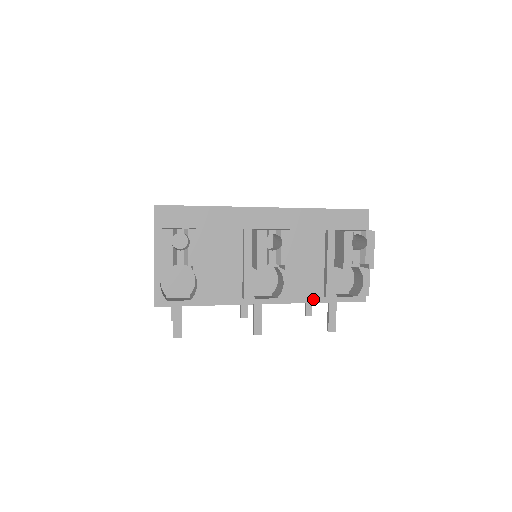
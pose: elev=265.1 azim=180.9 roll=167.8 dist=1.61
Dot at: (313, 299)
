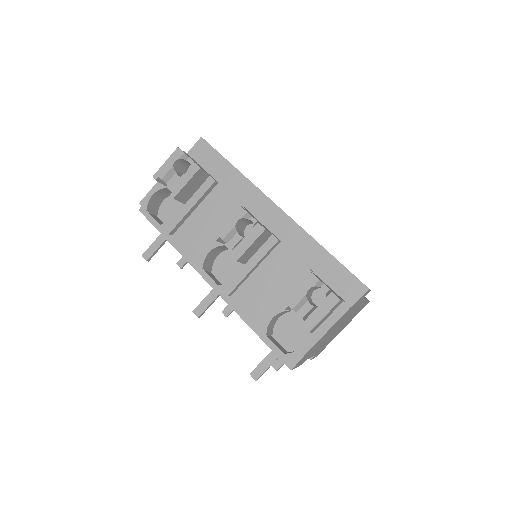
Dot at: (248, 319)
